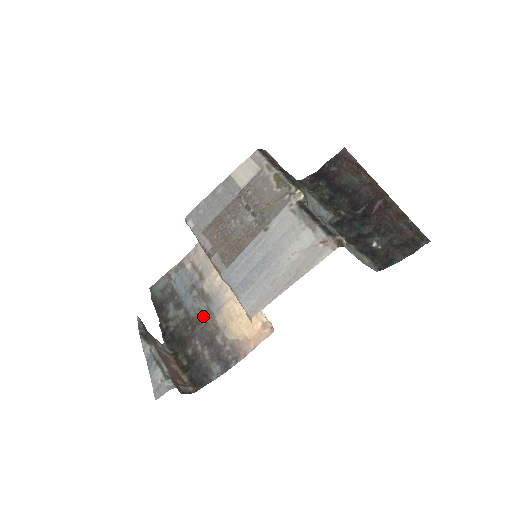
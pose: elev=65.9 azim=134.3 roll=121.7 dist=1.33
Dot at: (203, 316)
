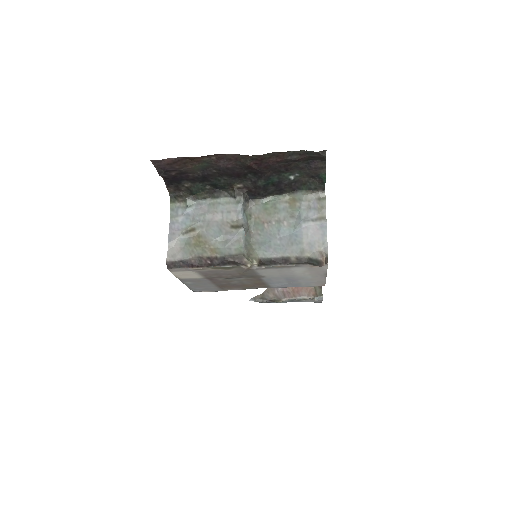
Dot at: occluded
